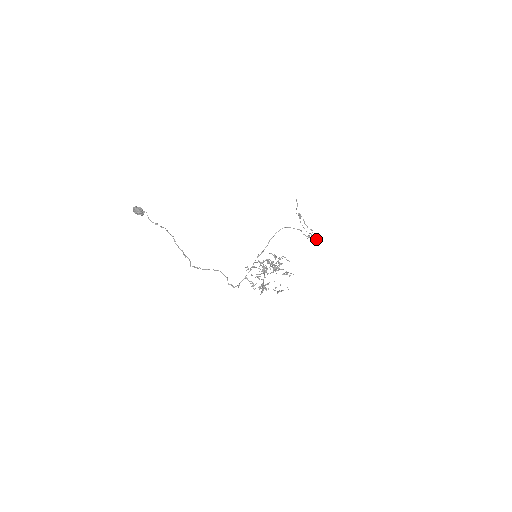
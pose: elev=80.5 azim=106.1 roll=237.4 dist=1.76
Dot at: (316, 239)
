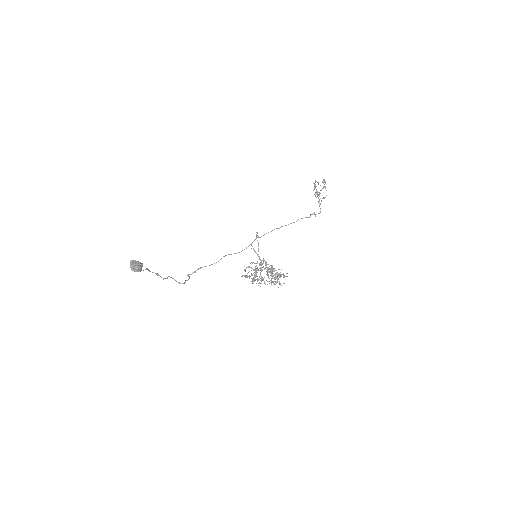
Dot at: (323, 197)
